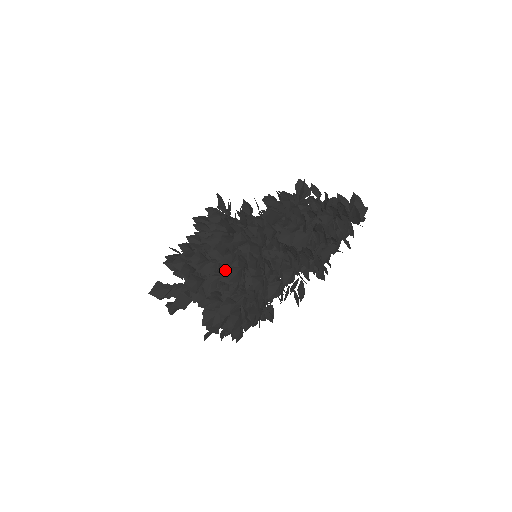
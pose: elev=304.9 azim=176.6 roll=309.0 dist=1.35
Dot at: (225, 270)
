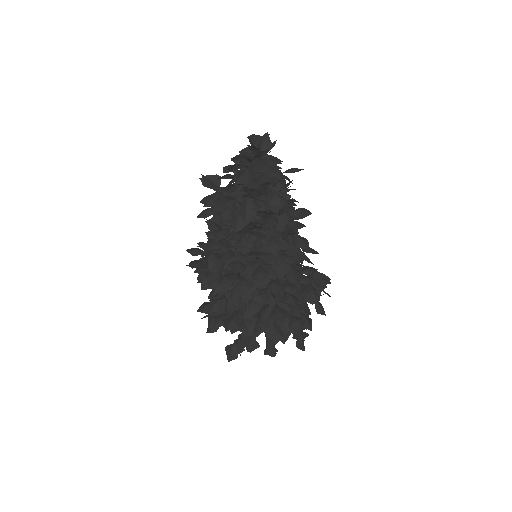
Dot at: occluded
